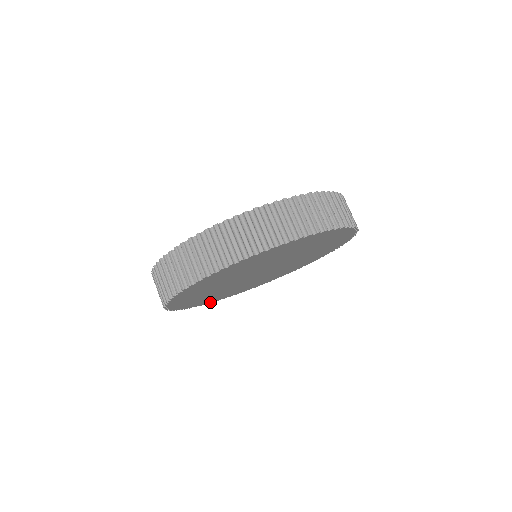
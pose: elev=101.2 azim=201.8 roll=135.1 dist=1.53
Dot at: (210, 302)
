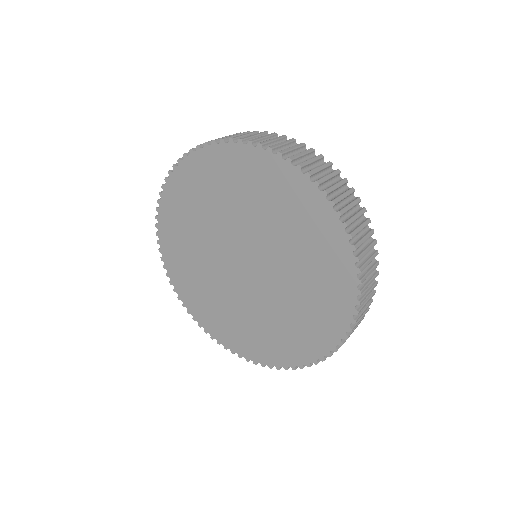
Dot at: (159, 222)
